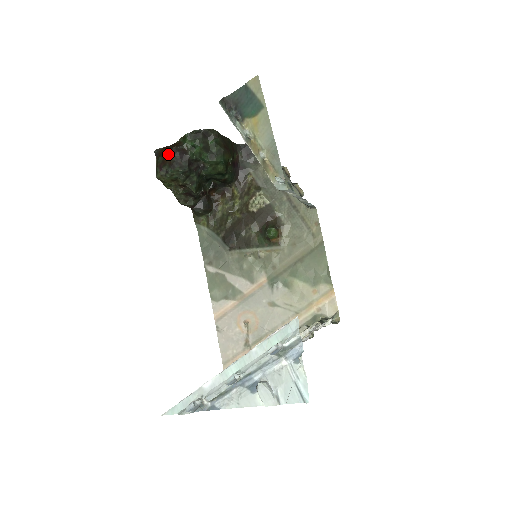
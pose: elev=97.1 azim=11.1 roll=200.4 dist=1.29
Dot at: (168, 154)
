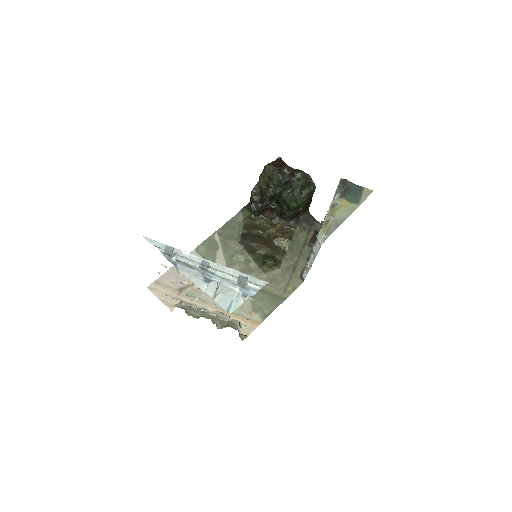
Dot at: (285, 165)
